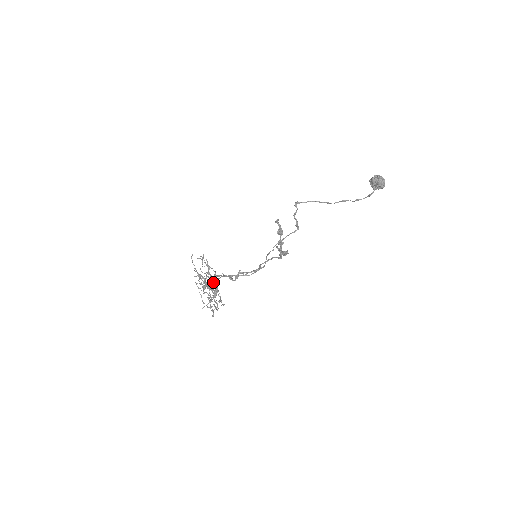
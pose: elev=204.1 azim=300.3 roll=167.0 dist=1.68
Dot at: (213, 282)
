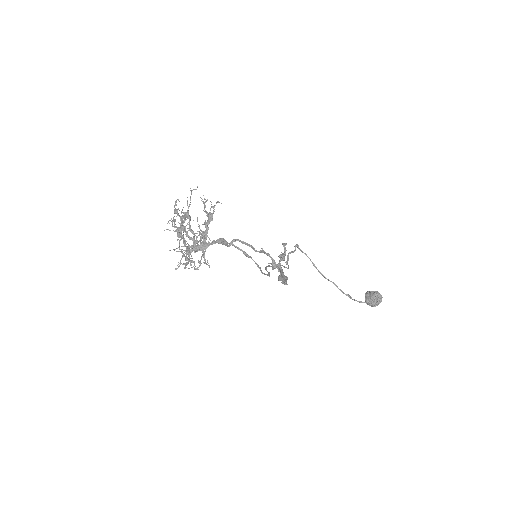
Dot at: (206, 237)
